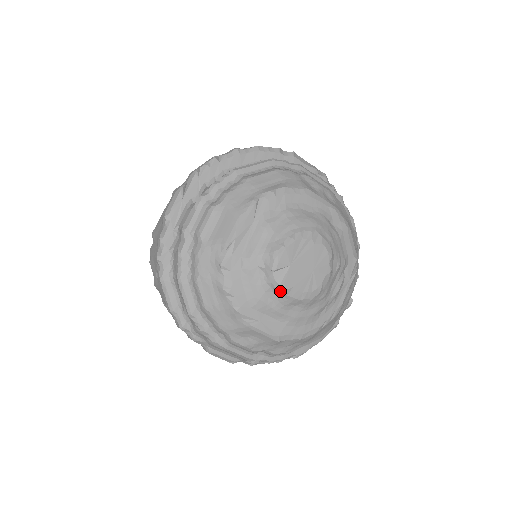
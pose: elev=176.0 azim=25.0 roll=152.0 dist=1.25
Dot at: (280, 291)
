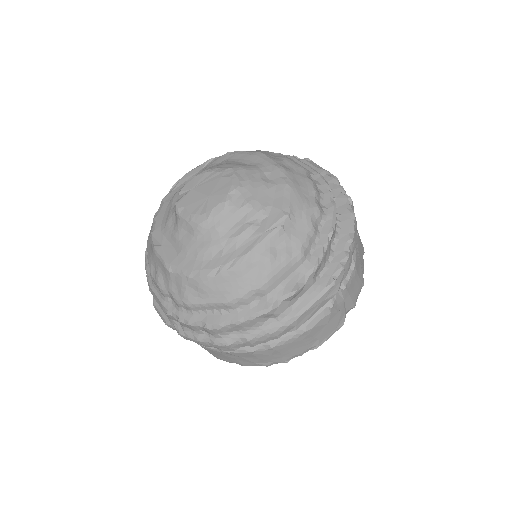
Dot at: (175, 210)
